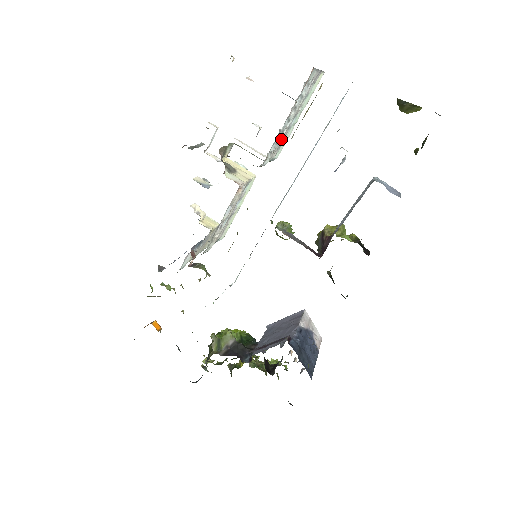
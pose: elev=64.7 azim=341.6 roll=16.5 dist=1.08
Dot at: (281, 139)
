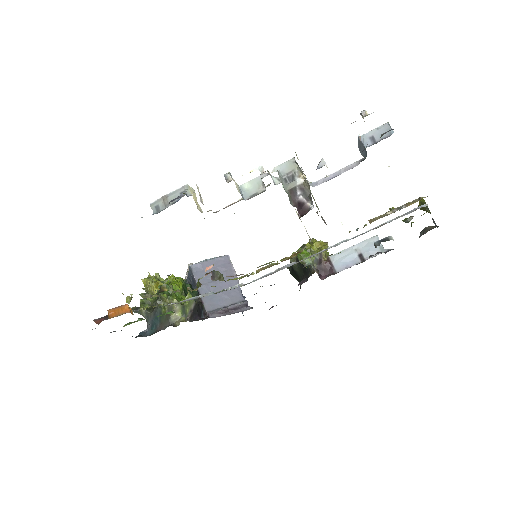
Dot at: occluded
